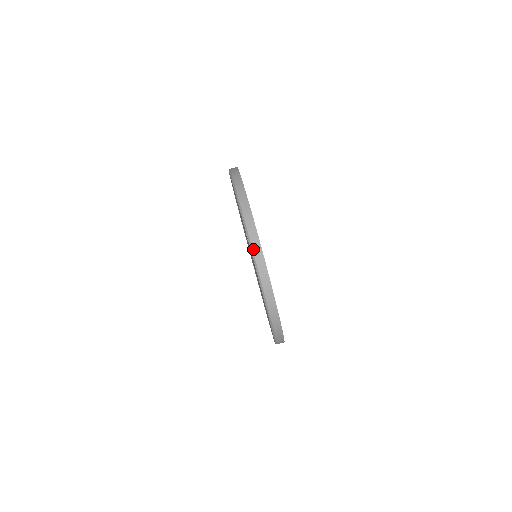
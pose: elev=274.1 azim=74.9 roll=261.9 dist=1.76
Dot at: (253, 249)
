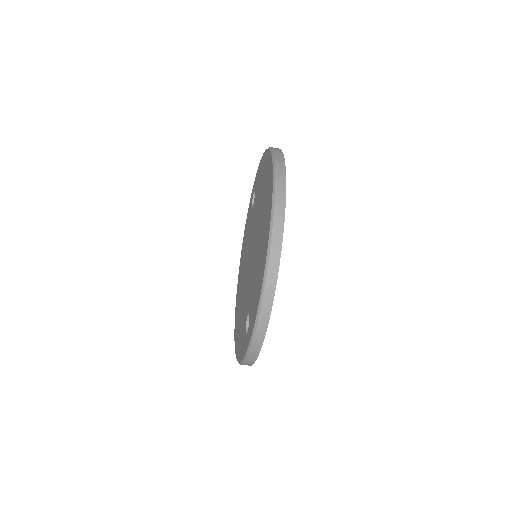
Dot at: (246, 361)
